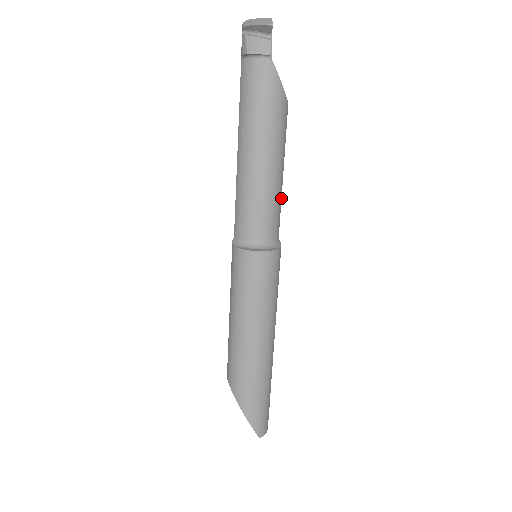
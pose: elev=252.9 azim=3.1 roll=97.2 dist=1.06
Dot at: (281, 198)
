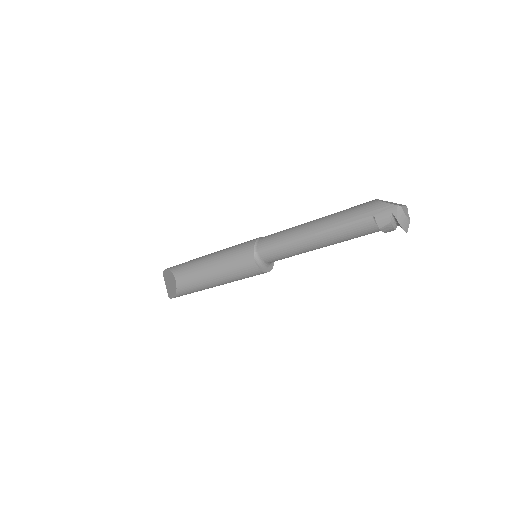
Dot at: occluded
